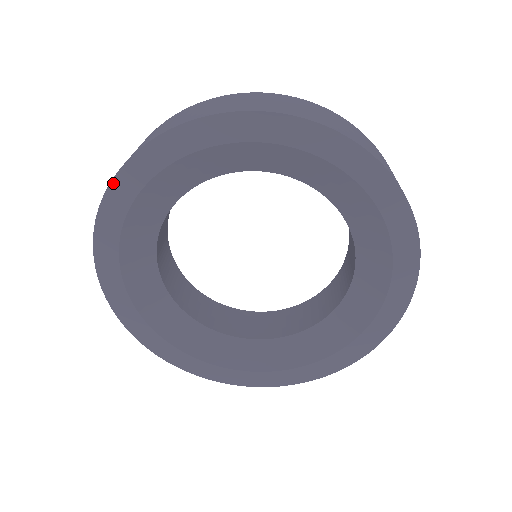
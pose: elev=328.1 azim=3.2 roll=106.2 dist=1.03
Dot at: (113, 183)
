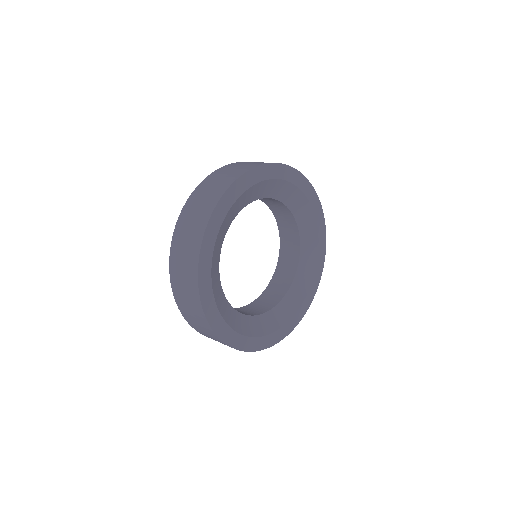
Dot at: (199, 276)
